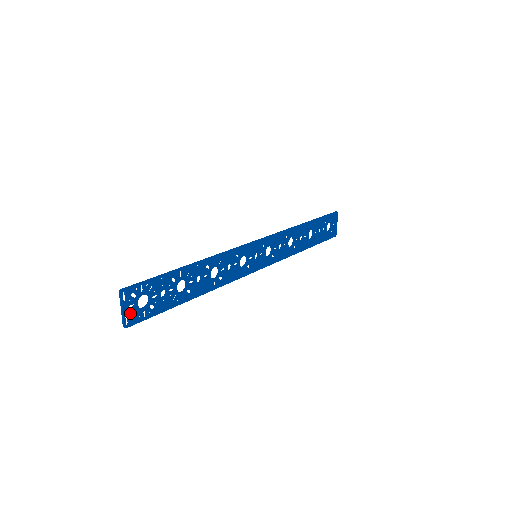
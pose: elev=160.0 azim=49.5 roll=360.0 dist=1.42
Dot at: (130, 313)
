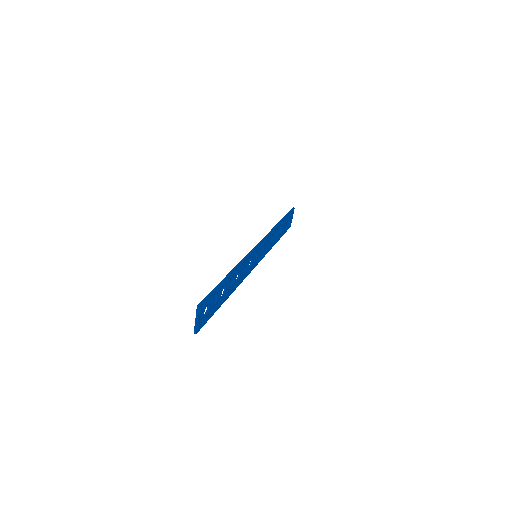
Dot at: occluded
